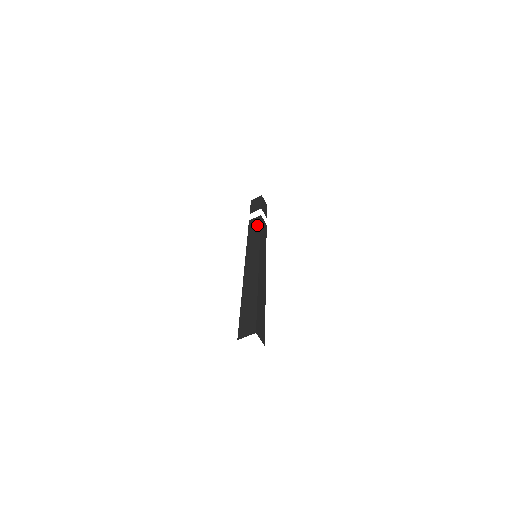
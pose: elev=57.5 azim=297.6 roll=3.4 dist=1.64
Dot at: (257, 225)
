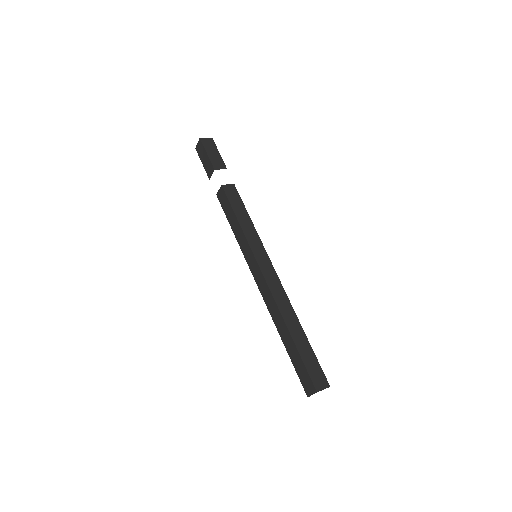
Dot at: (229, 208)
